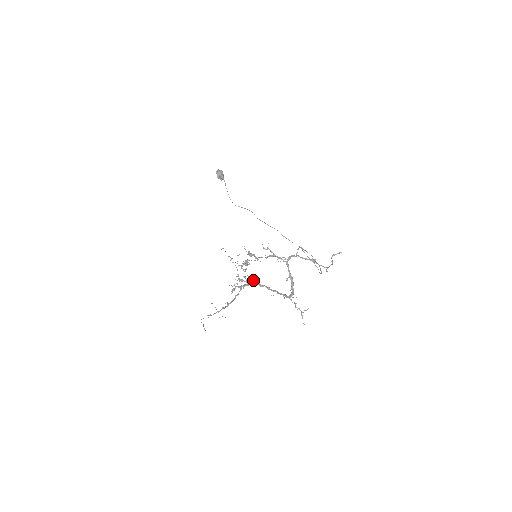
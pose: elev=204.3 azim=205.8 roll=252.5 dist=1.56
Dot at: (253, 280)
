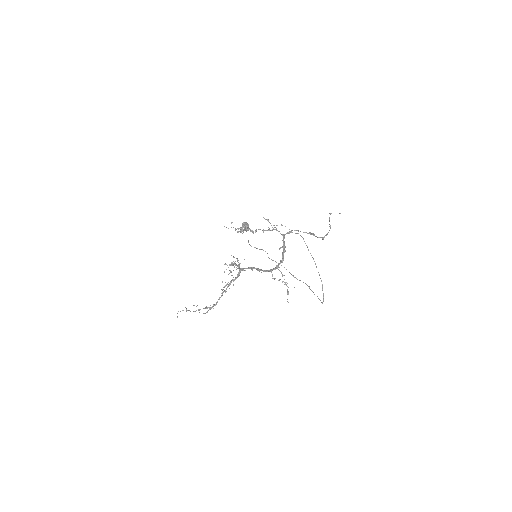
Dot at: occluded
